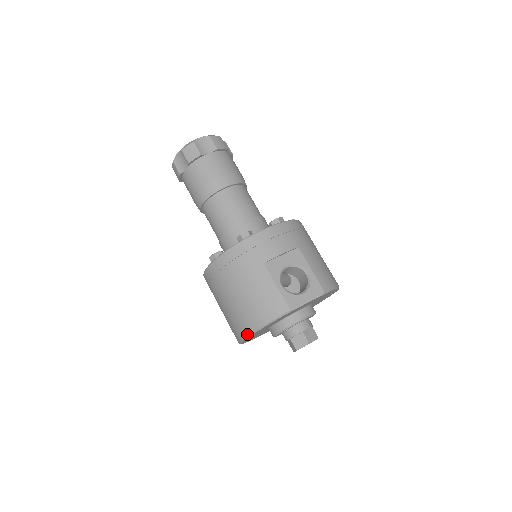
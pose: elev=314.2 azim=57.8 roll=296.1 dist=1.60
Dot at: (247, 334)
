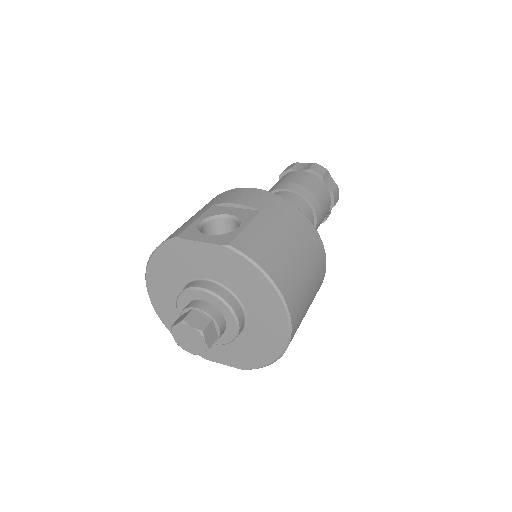
Dot at: (147, 270)
